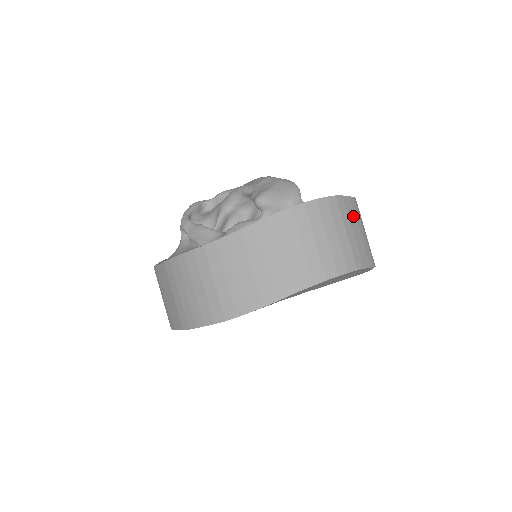
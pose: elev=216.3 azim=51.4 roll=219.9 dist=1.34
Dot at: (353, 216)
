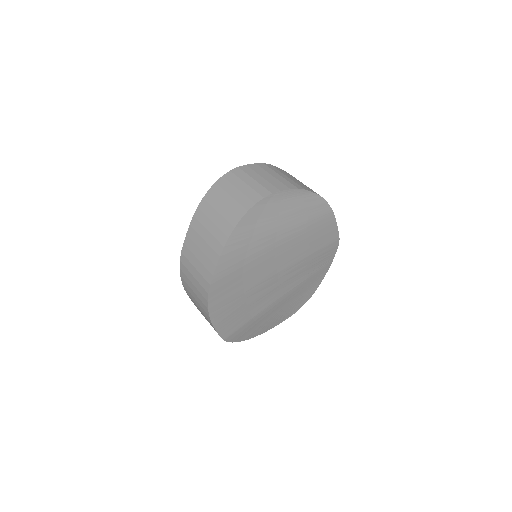
Dot at: (262, 171)
